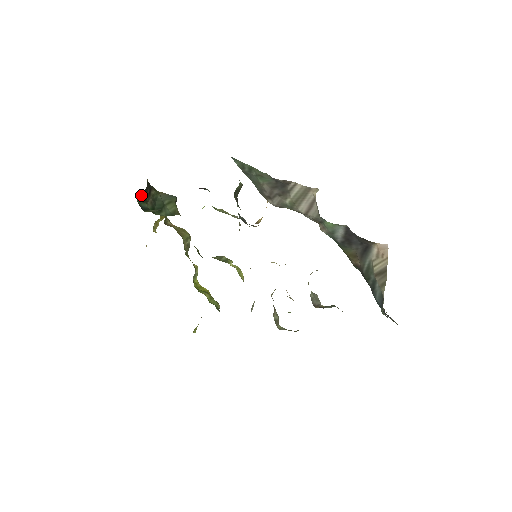
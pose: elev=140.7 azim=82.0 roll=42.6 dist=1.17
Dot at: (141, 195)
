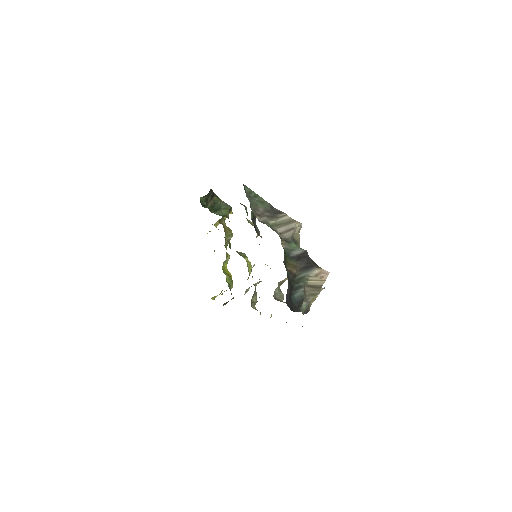
Dot at: (204, 196)
